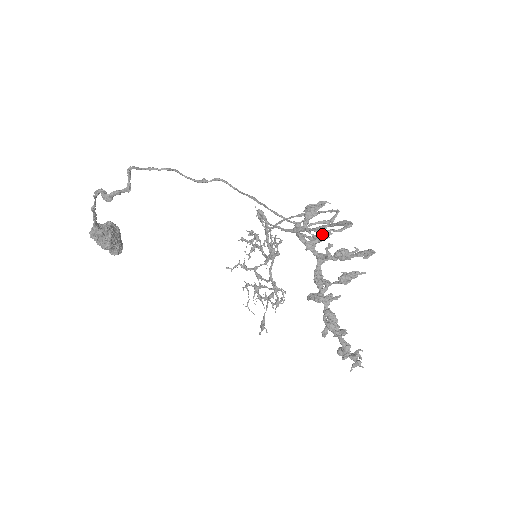
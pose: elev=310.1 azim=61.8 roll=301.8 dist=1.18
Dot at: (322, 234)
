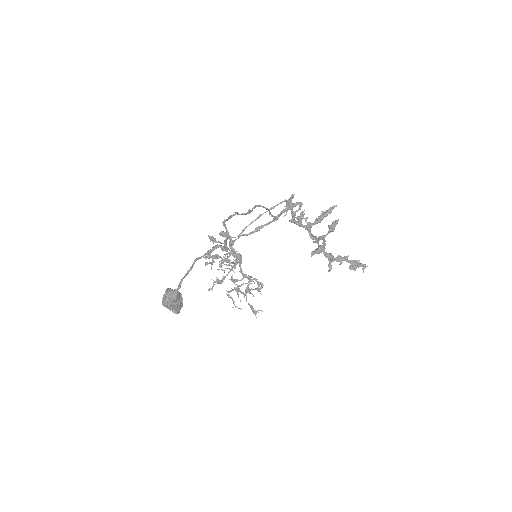
Dot at: (300, 214)
